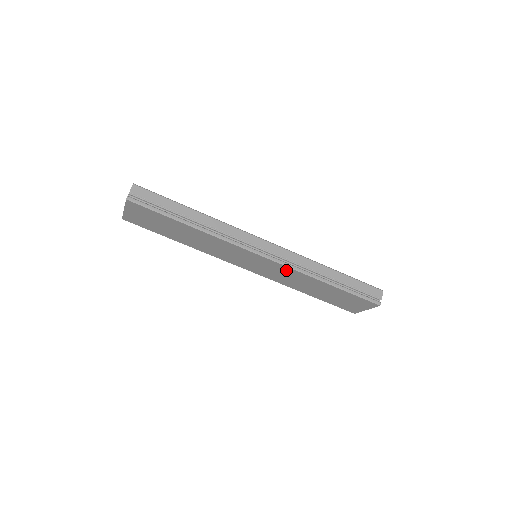
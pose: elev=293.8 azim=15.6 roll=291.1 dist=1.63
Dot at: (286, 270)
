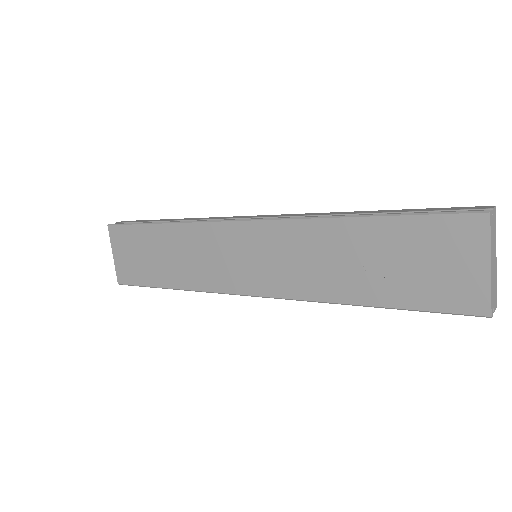
Dot at: (287, 234)
